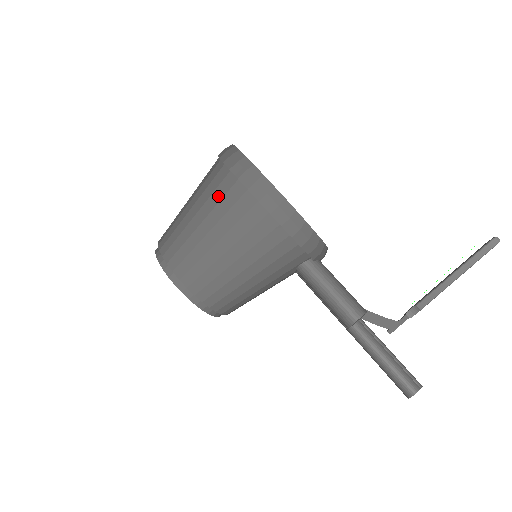
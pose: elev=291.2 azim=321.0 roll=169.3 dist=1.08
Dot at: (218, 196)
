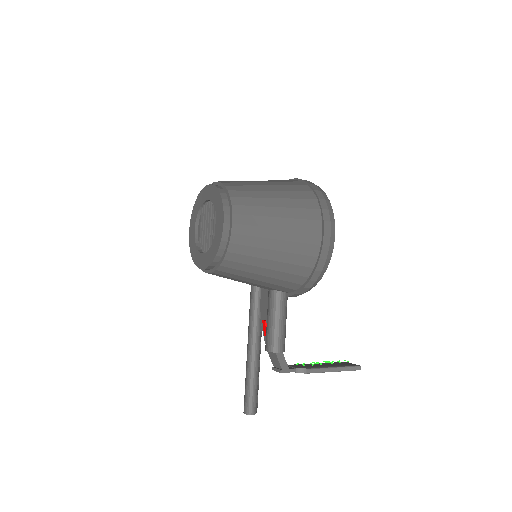
Dot at: (302, 215)
